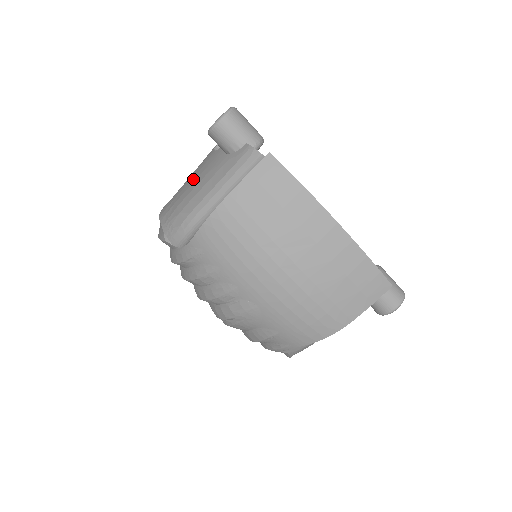
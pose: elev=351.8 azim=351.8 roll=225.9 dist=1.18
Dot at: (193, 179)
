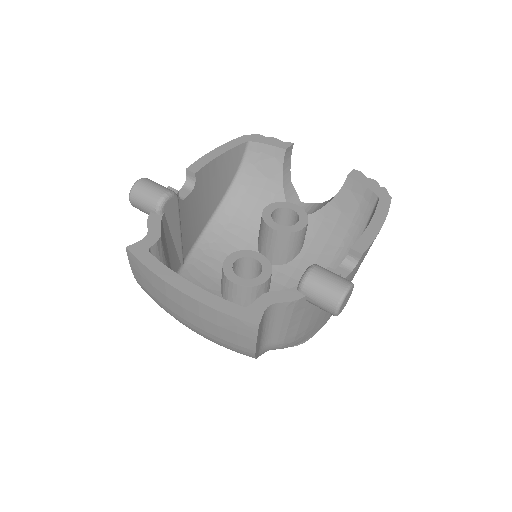
Dot at: occluded
